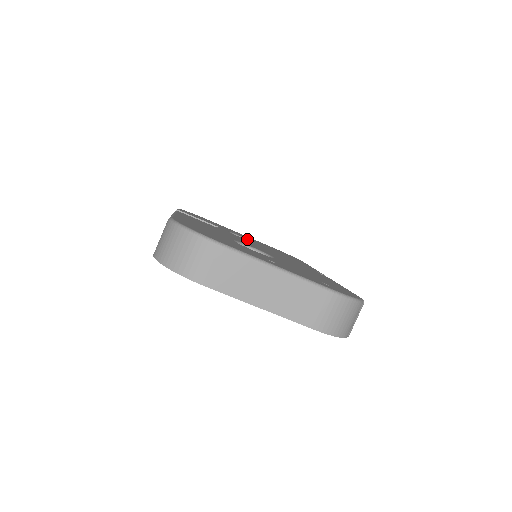
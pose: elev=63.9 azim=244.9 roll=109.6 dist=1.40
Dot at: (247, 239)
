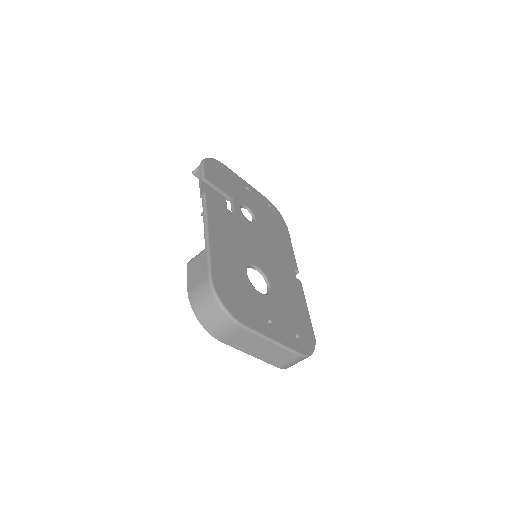
Dot at: (252, 212)
